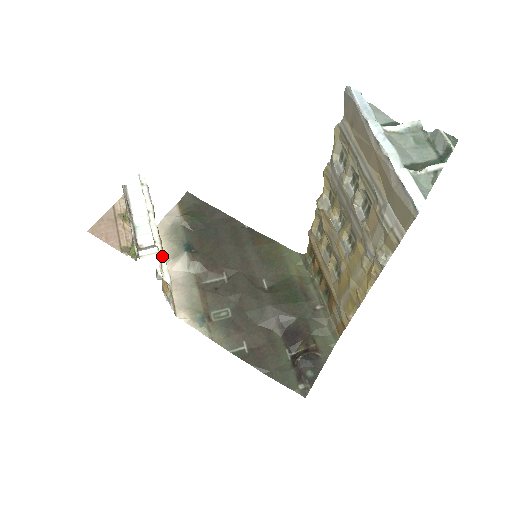
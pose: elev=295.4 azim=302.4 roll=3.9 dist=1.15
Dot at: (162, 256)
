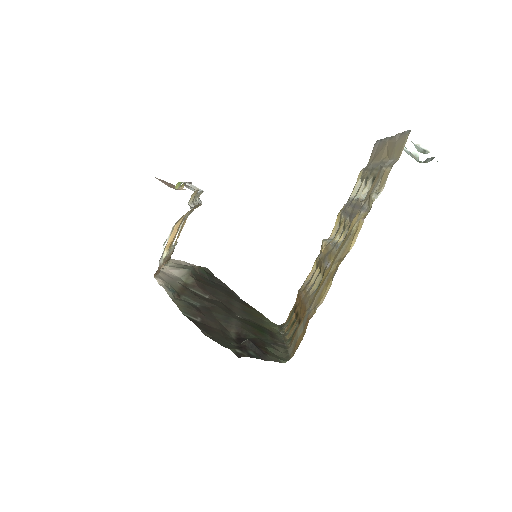
Dot at: occluded
